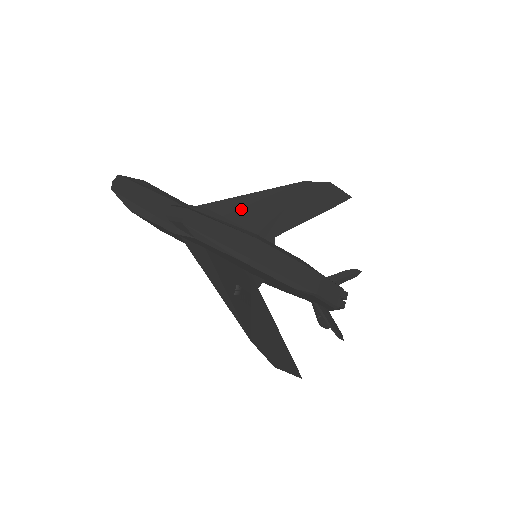
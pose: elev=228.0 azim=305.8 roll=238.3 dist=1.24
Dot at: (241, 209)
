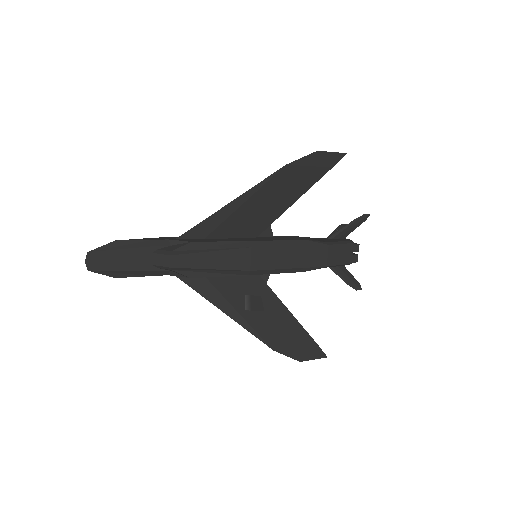
Dot at: (226, 220)
